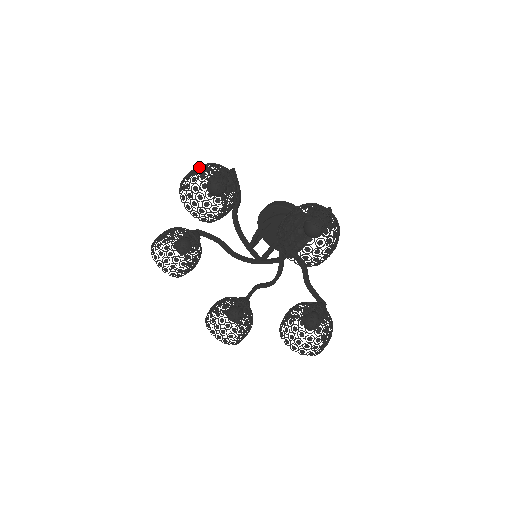
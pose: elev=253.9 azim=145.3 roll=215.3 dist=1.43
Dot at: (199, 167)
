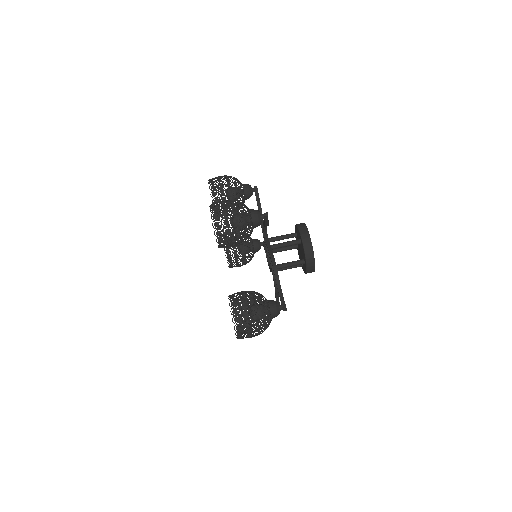
Dot at: (223, 213)
